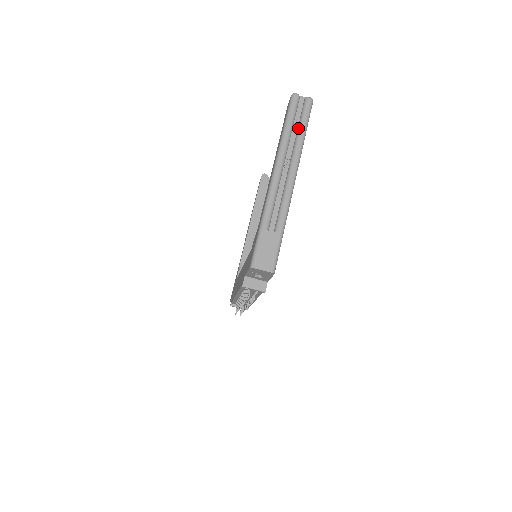
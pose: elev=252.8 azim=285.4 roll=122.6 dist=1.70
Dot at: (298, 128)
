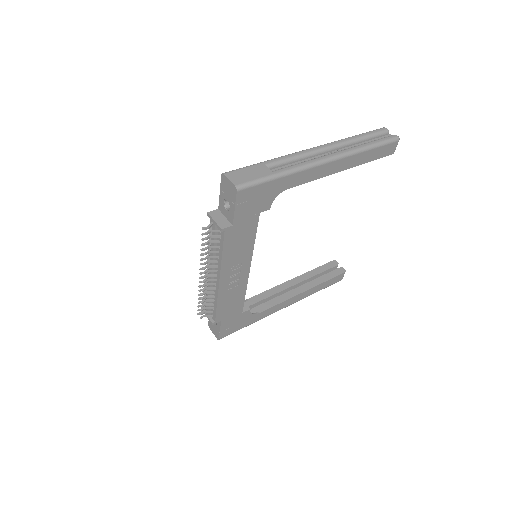
Dot at: (367, 142)
